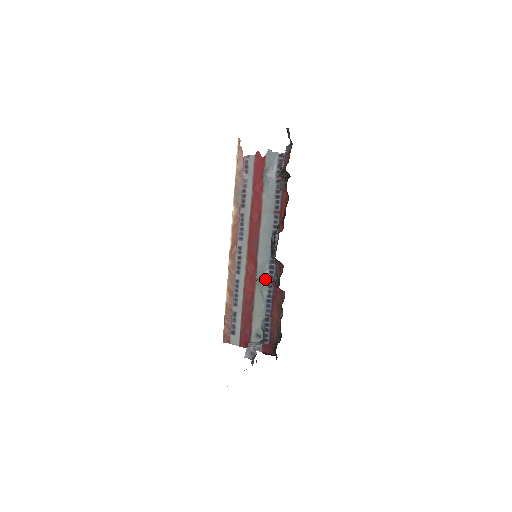
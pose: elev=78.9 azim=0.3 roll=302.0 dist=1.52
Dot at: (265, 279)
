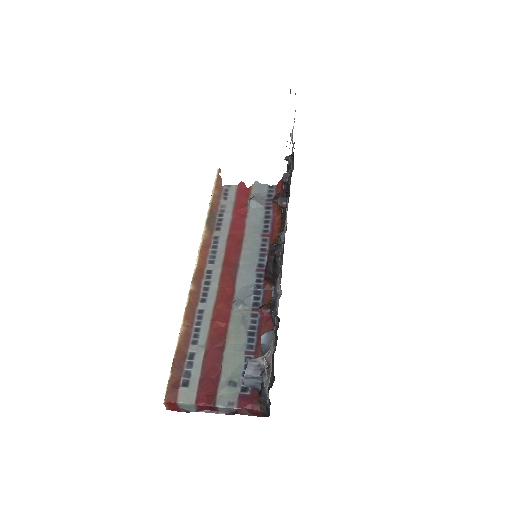
Dot at: (247, 306)
